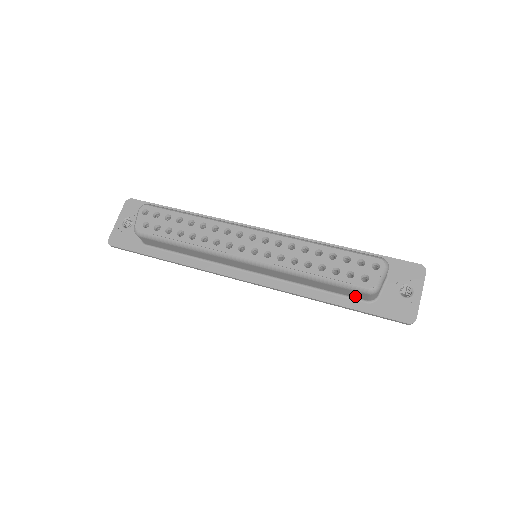
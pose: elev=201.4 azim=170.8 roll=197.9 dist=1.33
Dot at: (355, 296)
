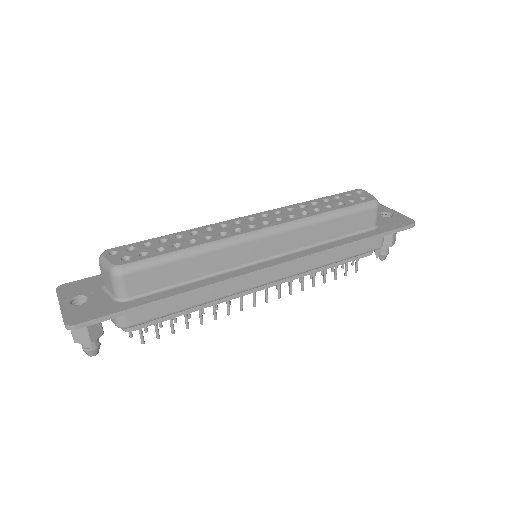
Dot at: (365, 226)
